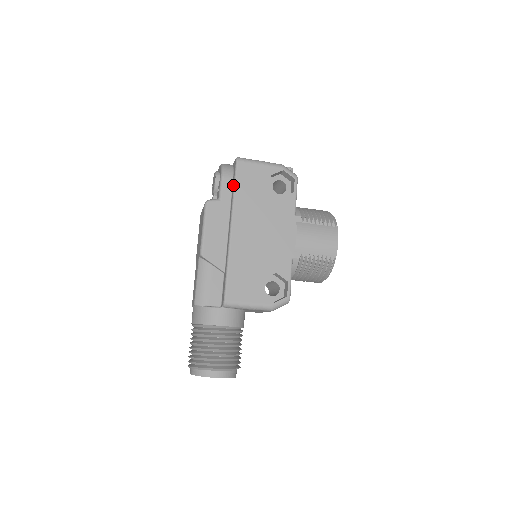
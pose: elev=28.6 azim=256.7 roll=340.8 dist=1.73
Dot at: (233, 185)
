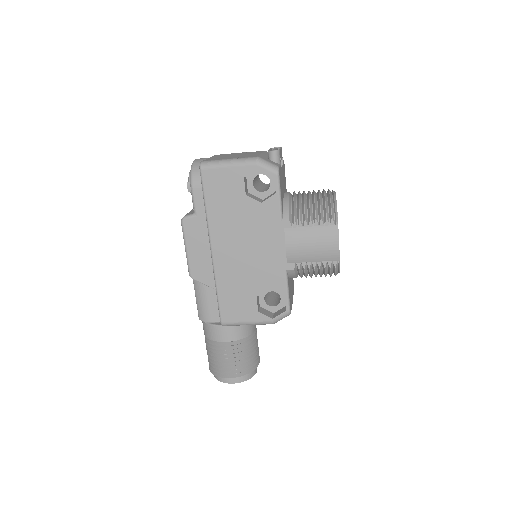
Dot at: occluded
